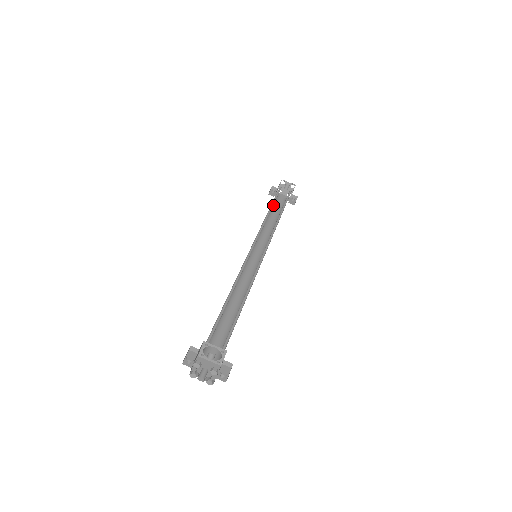
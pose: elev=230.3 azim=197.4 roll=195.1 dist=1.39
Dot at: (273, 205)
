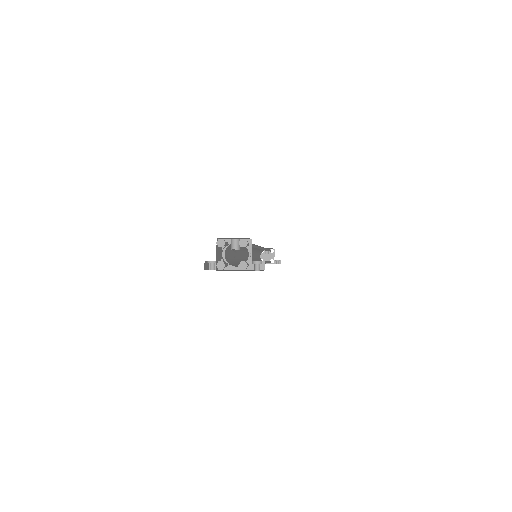
Dot at: (259, 260)
